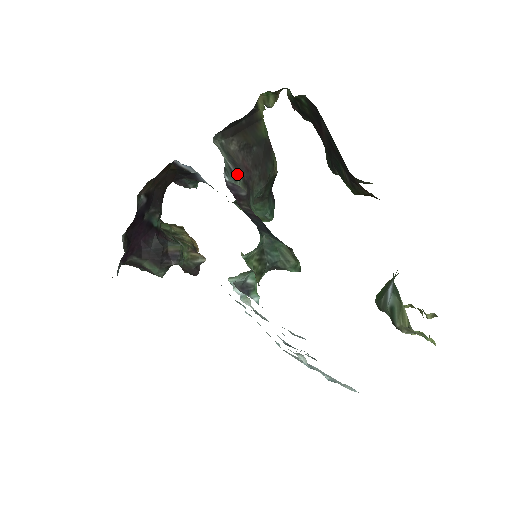
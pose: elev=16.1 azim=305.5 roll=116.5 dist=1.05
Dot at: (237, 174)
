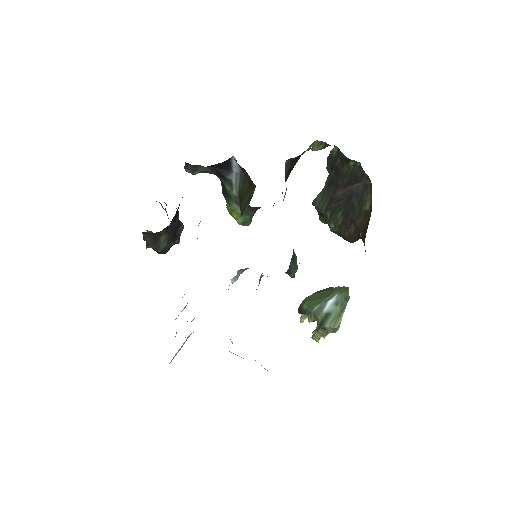
Dot at: occluded
